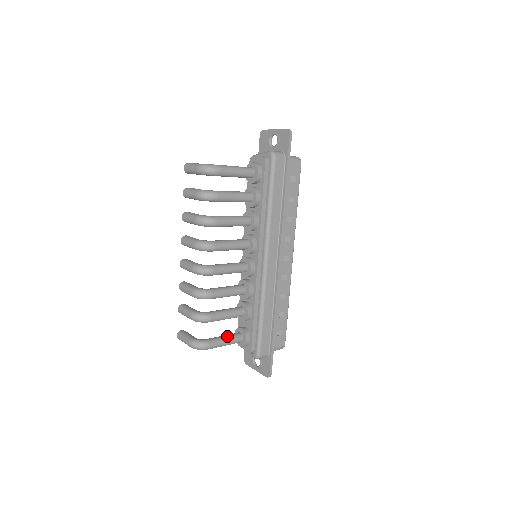
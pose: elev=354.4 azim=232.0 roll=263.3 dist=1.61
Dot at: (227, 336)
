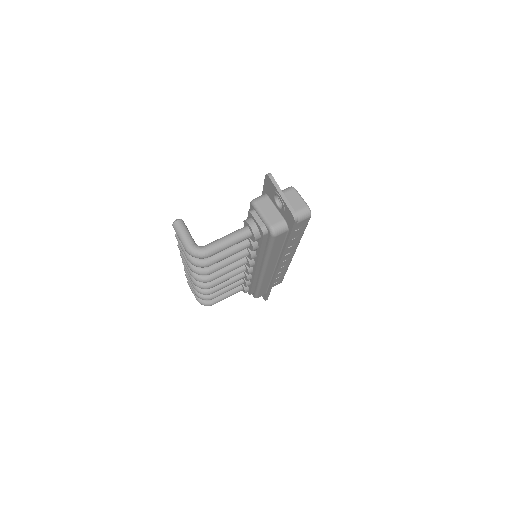
Dot at: (229, 293)
